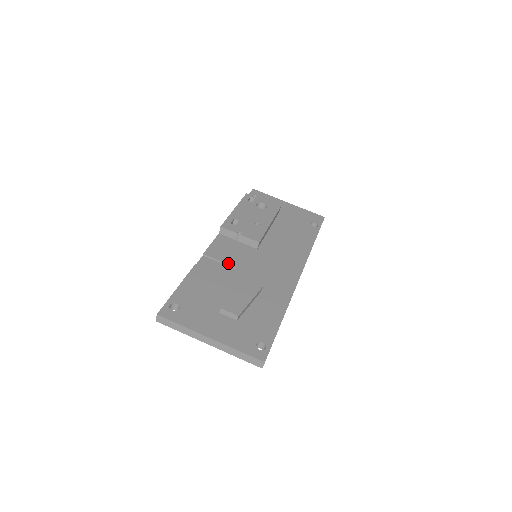
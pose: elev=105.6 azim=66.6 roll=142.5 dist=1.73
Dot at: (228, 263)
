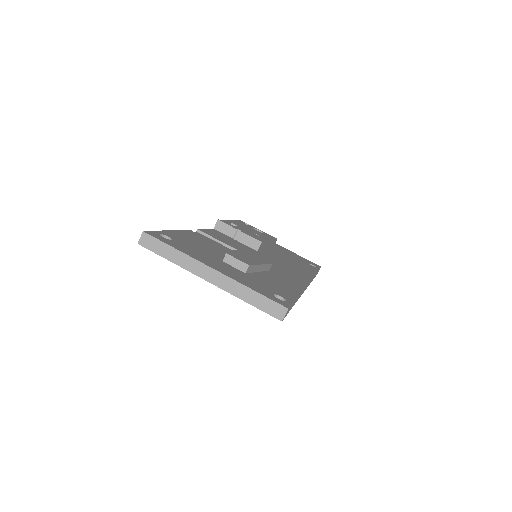
Dot at: (227, 244)
